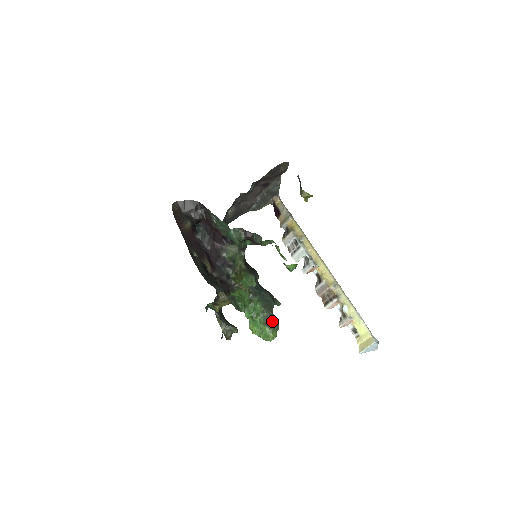
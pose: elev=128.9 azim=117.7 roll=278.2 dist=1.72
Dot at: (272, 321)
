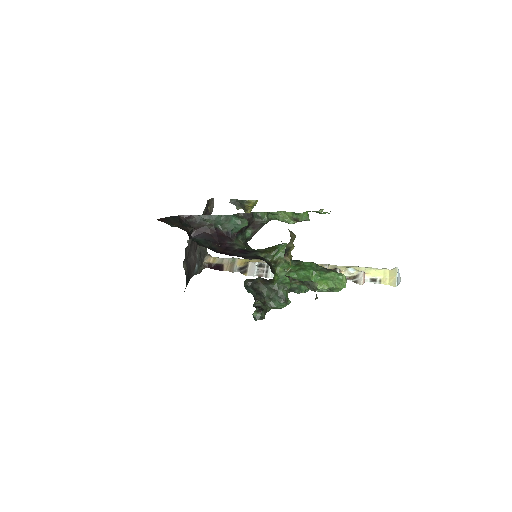
Dot at: (330, 270)
